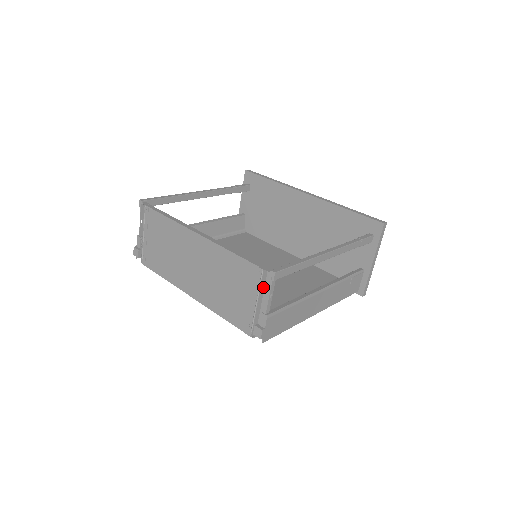
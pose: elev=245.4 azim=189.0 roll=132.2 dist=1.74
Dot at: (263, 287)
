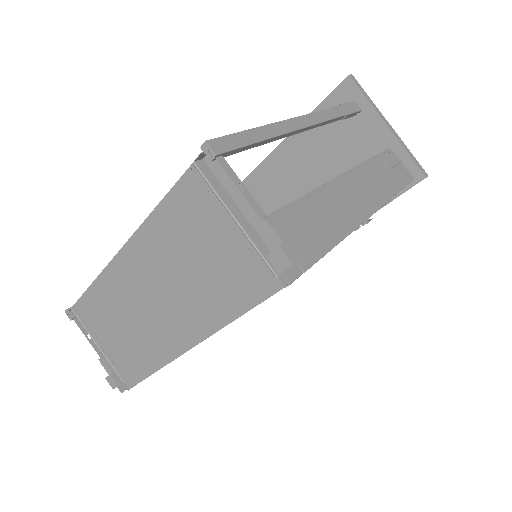
Dot at: (224, 193)
